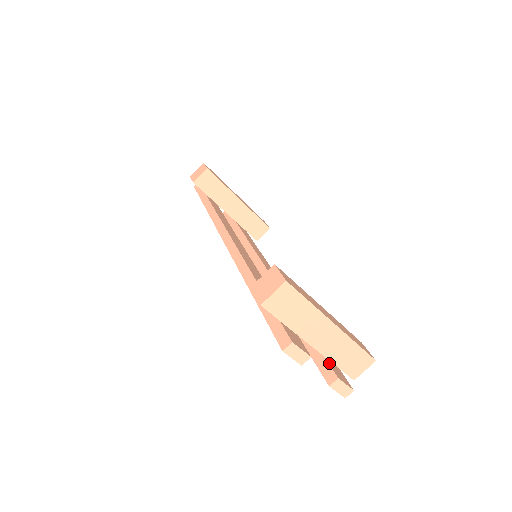
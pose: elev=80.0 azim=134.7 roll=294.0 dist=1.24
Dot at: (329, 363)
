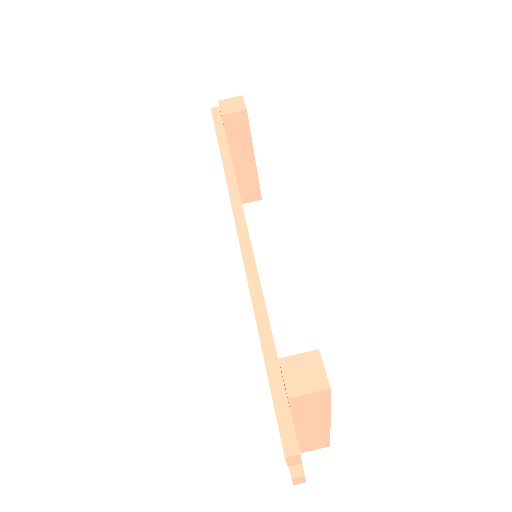
Dot at: occluded
